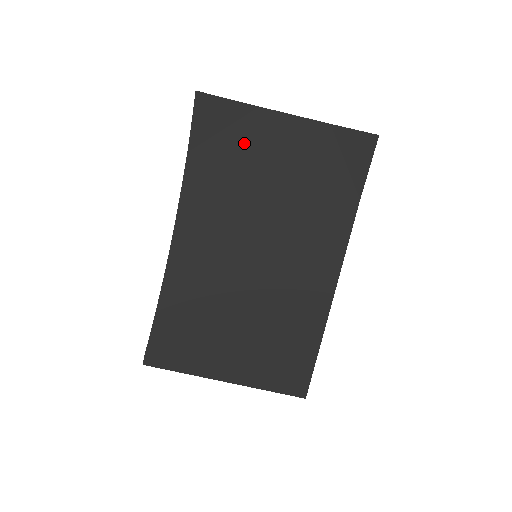
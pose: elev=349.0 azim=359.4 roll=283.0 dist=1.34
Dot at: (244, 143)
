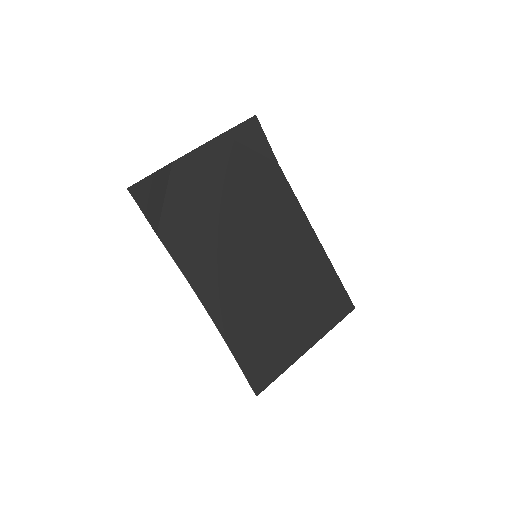
Dot at: (185, 194)
